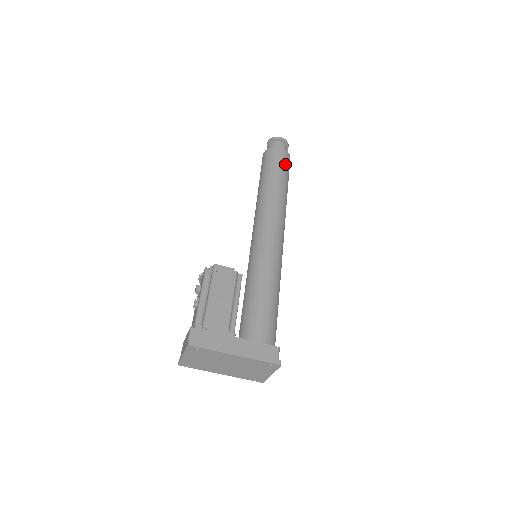
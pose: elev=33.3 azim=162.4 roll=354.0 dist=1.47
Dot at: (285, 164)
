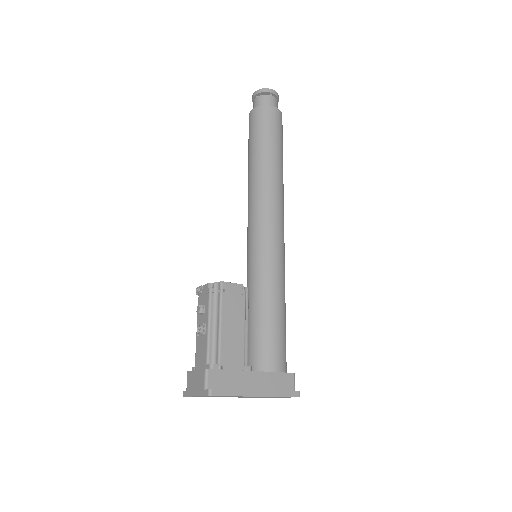
Dot at: (280, 130)
